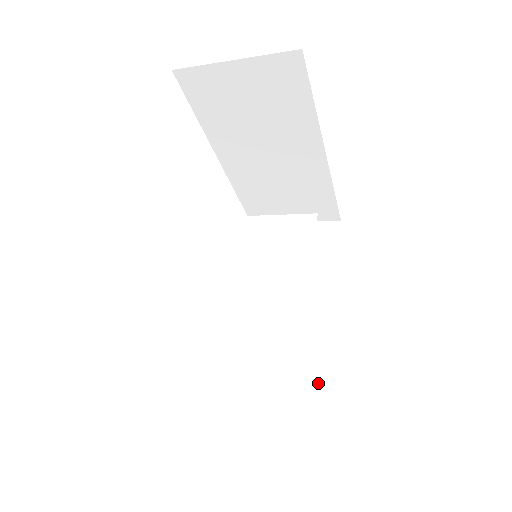
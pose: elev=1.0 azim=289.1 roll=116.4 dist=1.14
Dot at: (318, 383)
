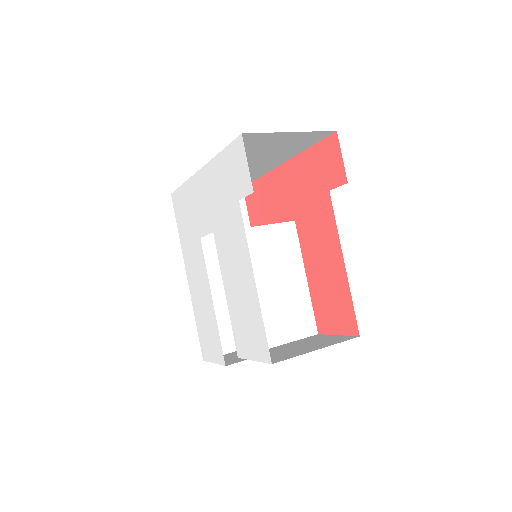
Dot at: occluded
